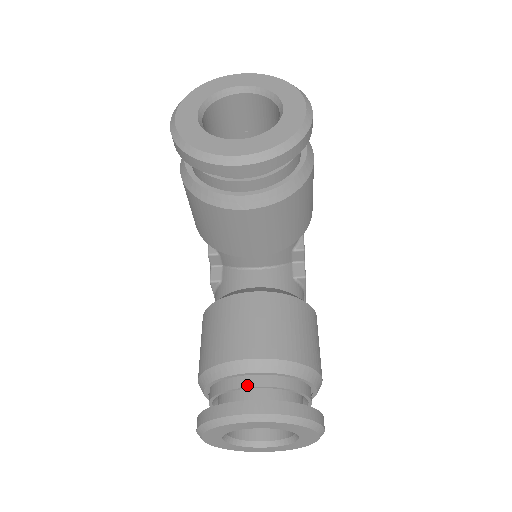
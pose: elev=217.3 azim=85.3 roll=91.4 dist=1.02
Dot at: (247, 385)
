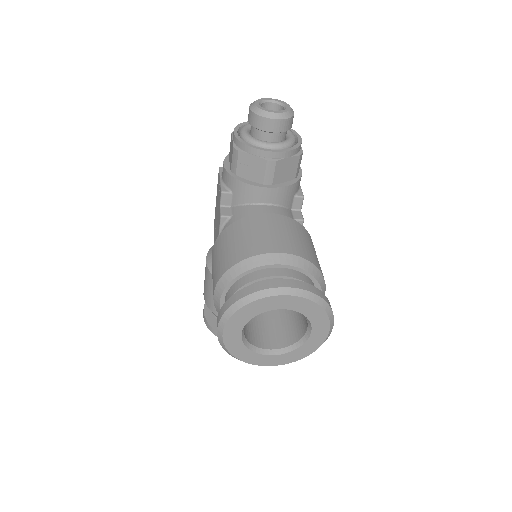
Dot at: occluded
